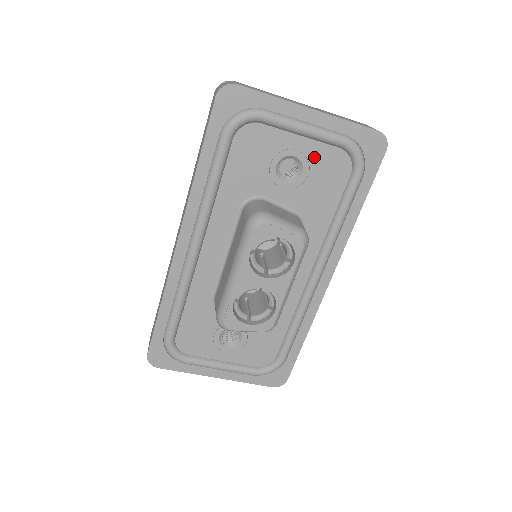
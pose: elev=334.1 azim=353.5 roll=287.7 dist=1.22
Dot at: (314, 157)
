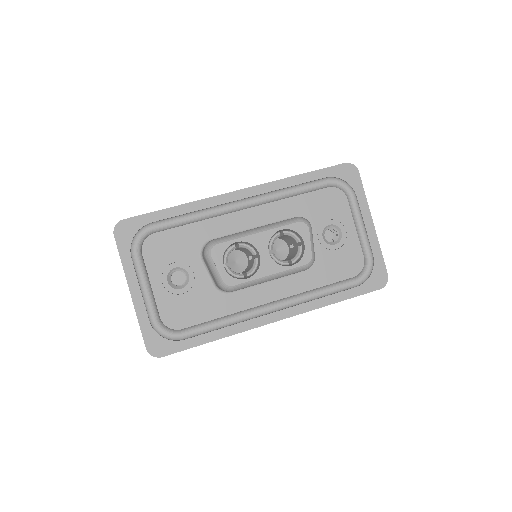
Dot at: (349, 245)
